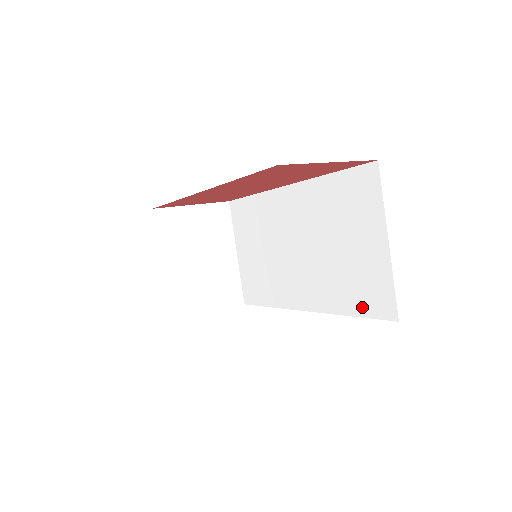
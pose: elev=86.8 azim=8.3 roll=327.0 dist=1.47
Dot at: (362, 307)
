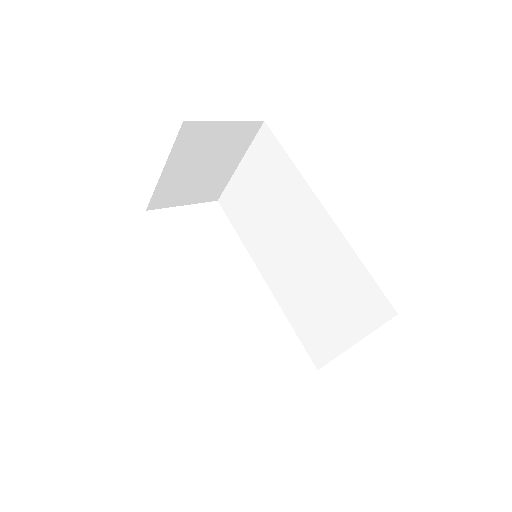
Dot at: (304, 336)
